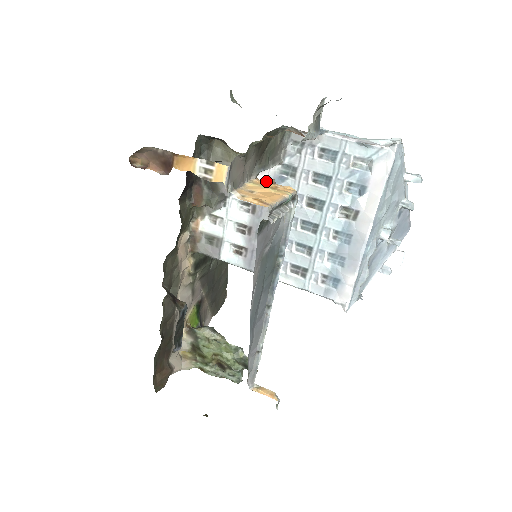
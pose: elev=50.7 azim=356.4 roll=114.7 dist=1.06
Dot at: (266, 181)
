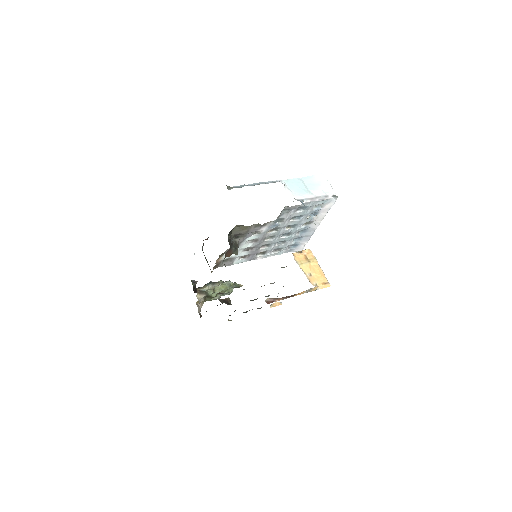
Dot at: (296, 252)
